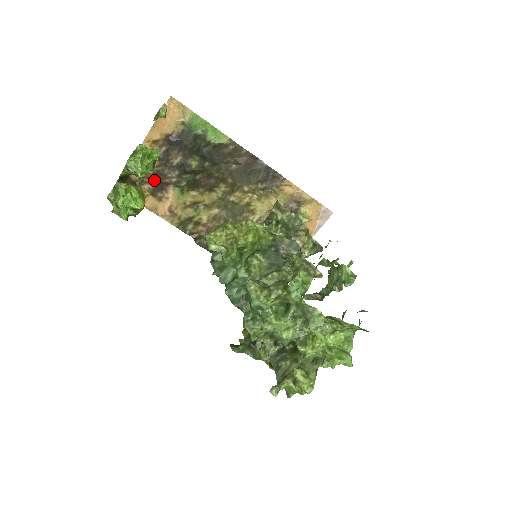
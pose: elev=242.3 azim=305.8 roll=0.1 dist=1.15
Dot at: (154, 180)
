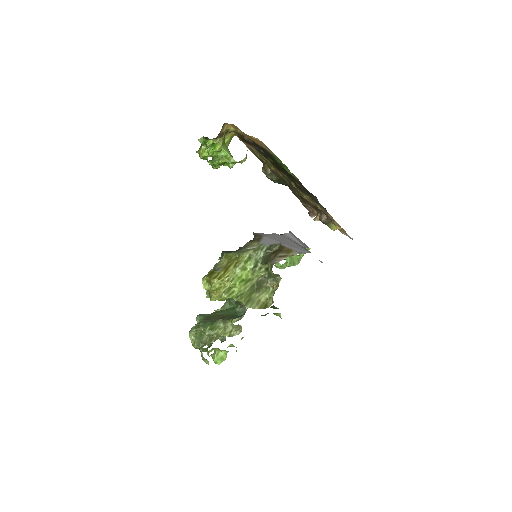
Dot at: (242, 137)
